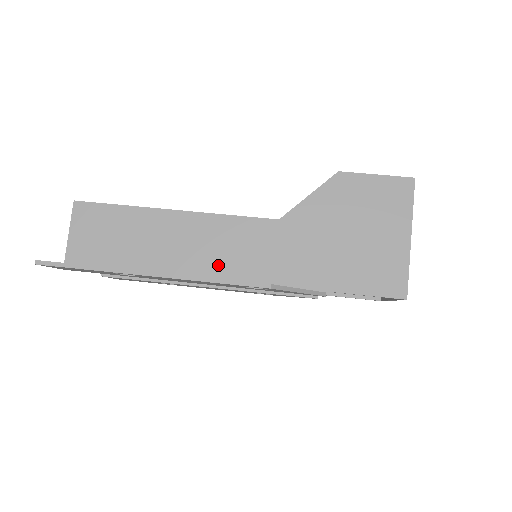
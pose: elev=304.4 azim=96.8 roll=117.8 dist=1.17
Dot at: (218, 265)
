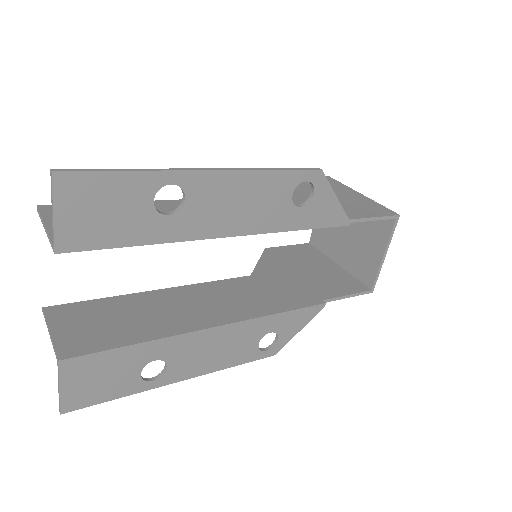
Dot at: occluded
